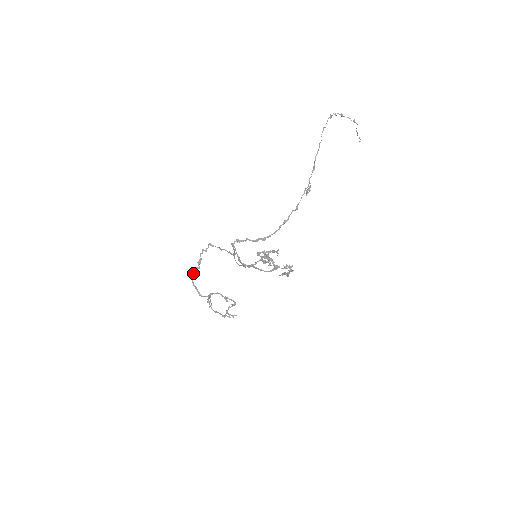
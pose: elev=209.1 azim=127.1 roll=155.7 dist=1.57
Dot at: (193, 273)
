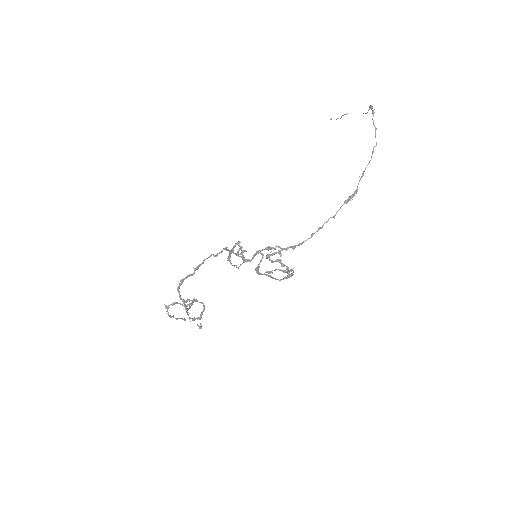
Dot at: (182, 281)
